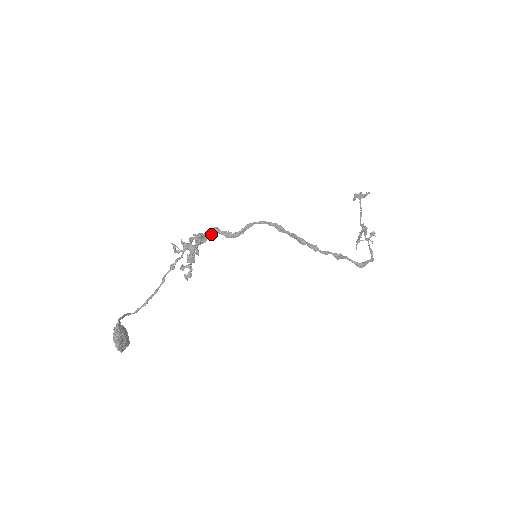
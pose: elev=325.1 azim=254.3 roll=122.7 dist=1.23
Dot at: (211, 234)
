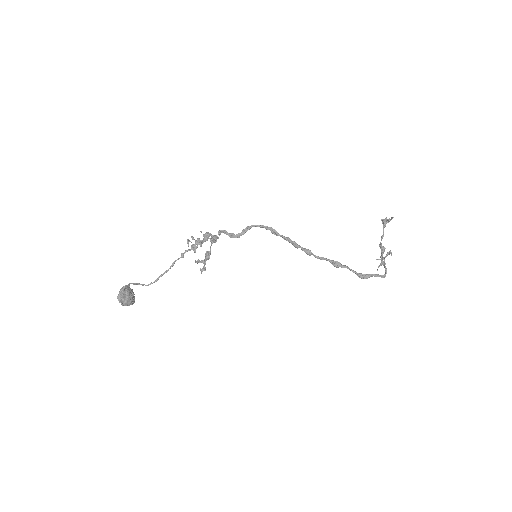
Dot at: occluded
